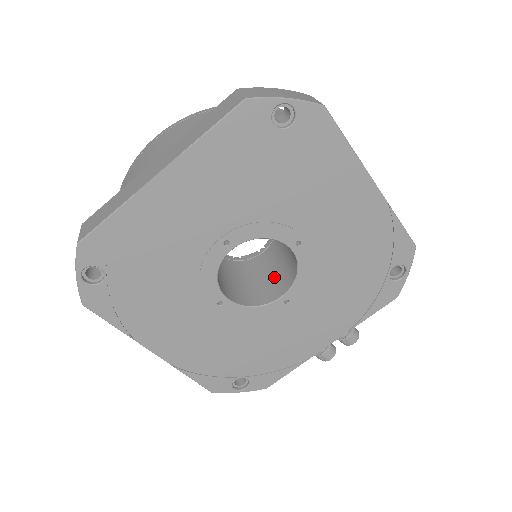
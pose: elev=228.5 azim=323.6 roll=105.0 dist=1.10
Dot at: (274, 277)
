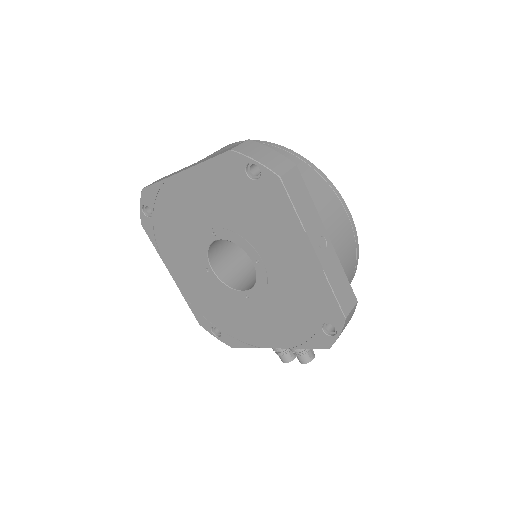
Dot at: occluded
